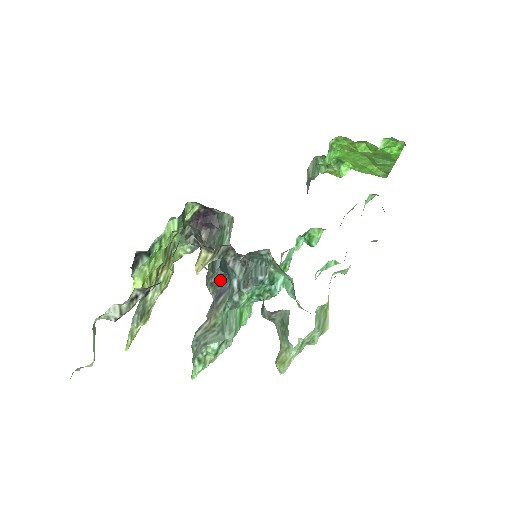
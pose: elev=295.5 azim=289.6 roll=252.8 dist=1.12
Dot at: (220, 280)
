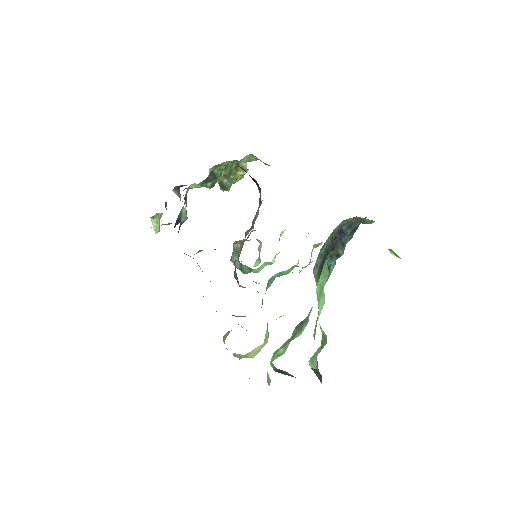
Dot at: occluded
